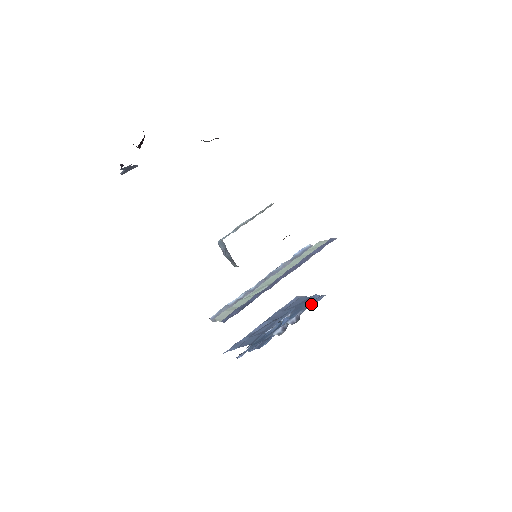
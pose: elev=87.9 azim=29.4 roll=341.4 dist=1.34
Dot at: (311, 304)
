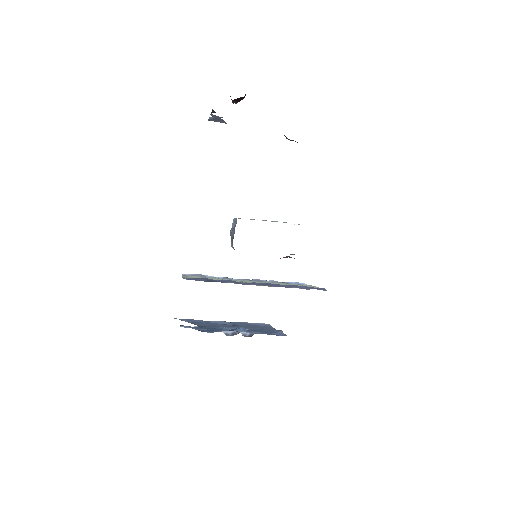
Dot at: (271, 333)
